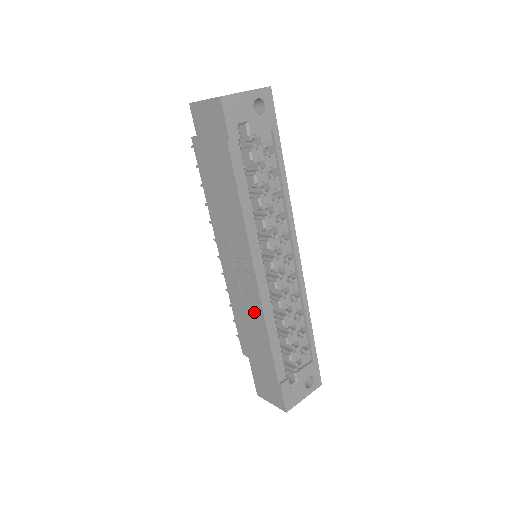
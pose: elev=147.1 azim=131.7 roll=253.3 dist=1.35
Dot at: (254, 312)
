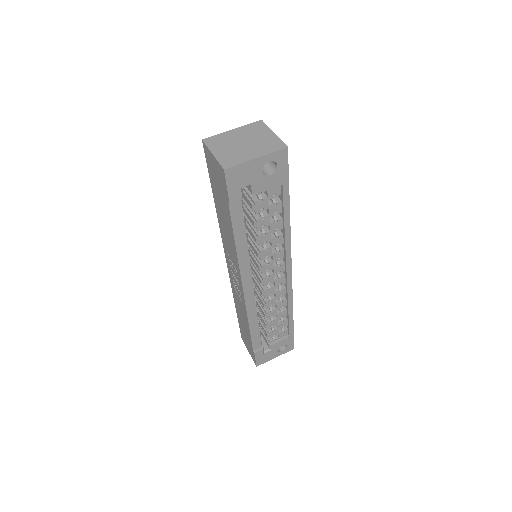
Dot at: (241, 305)
